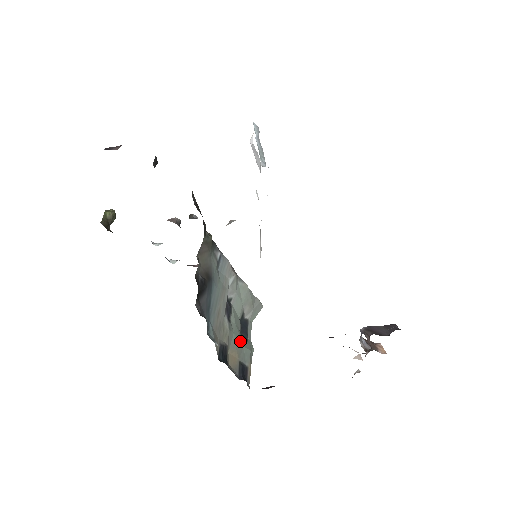
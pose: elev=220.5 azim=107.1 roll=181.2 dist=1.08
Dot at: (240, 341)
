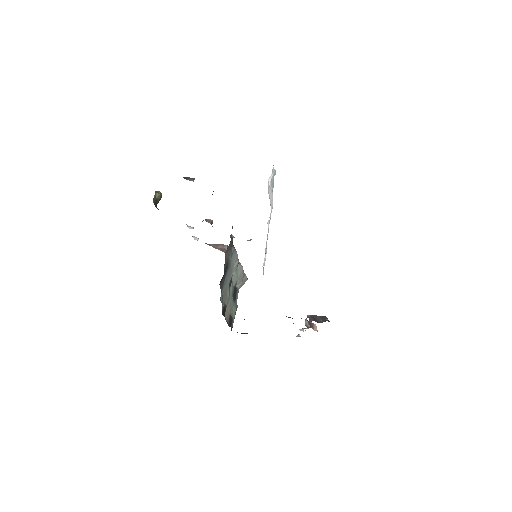
Dot at: (232, 302)
